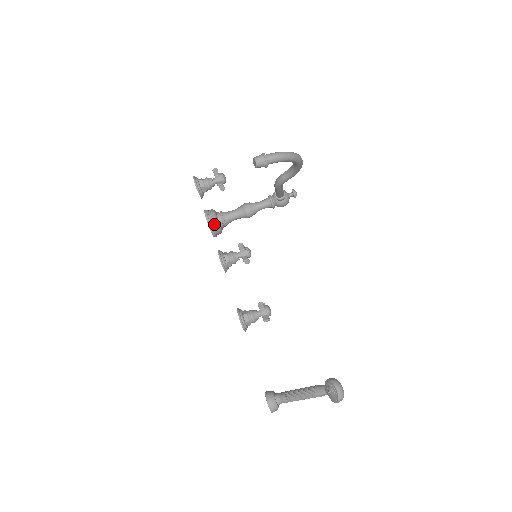
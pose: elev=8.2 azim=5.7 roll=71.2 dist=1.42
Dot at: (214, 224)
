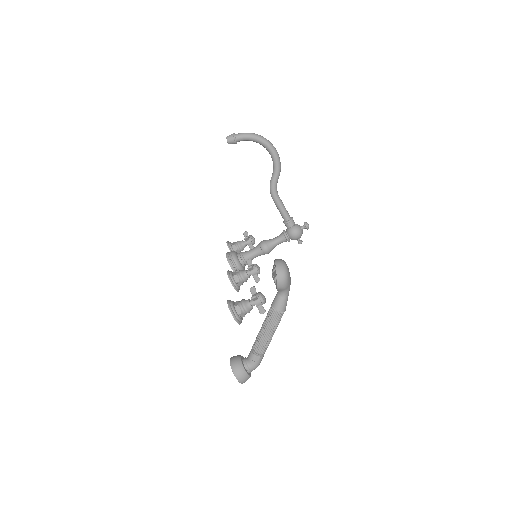
Dot at: (231, 256)
